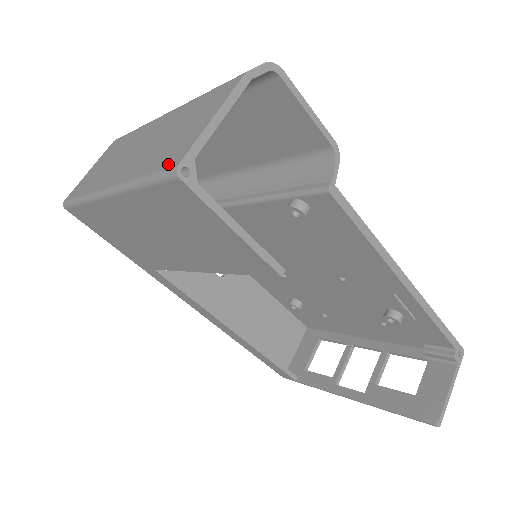
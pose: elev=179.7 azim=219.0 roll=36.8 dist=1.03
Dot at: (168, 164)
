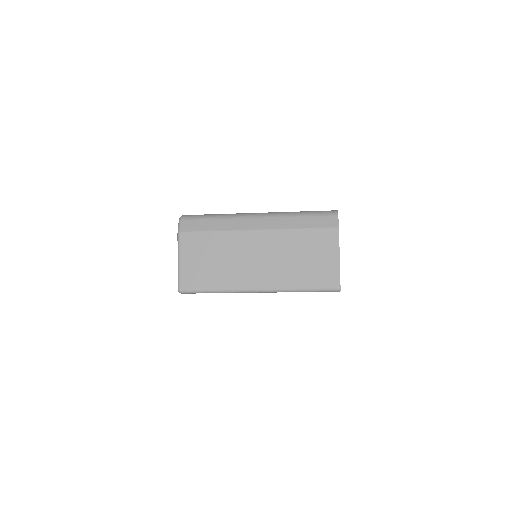
Dot at: (328, 285)
